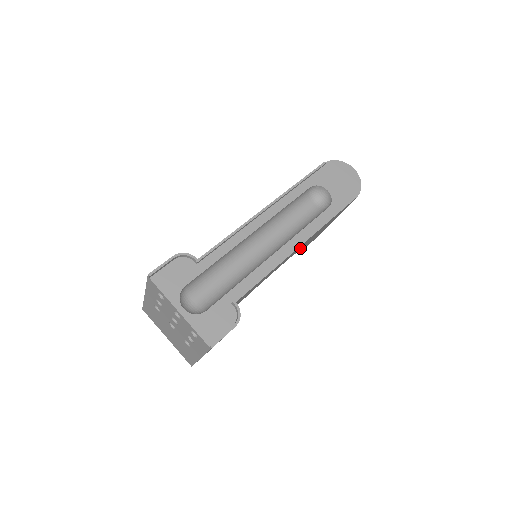
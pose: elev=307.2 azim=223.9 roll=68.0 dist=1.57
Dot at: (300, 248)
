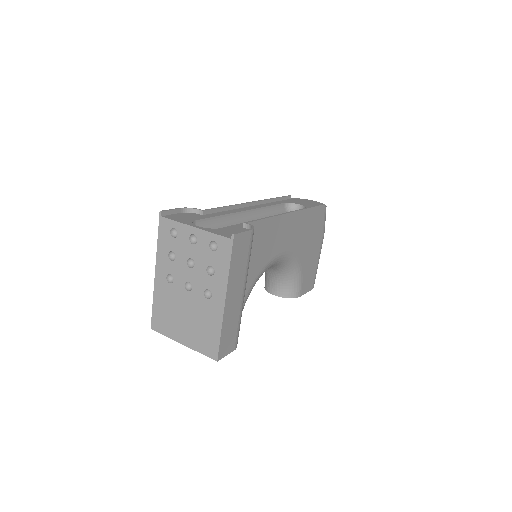
Dot at: (294, 245)
